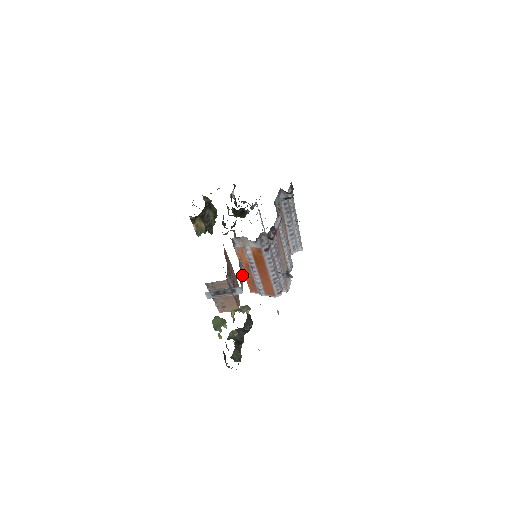
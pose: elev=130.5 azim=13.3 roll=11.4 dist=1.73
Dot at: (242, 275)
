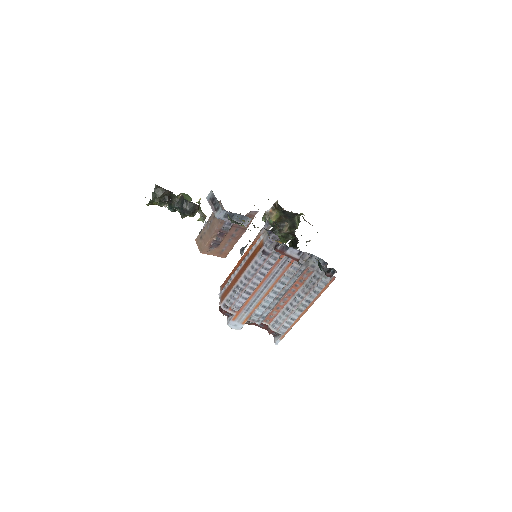
Dot at: occluded
